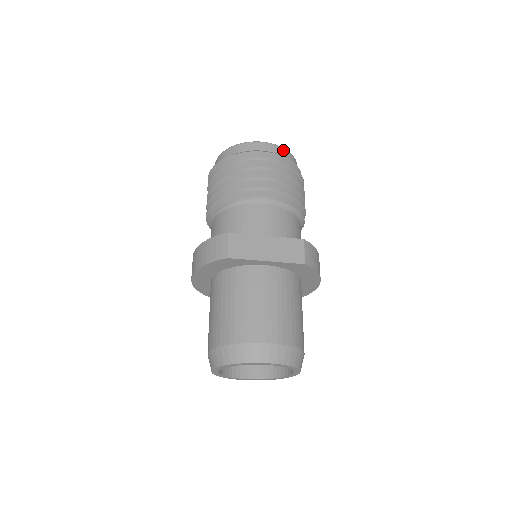
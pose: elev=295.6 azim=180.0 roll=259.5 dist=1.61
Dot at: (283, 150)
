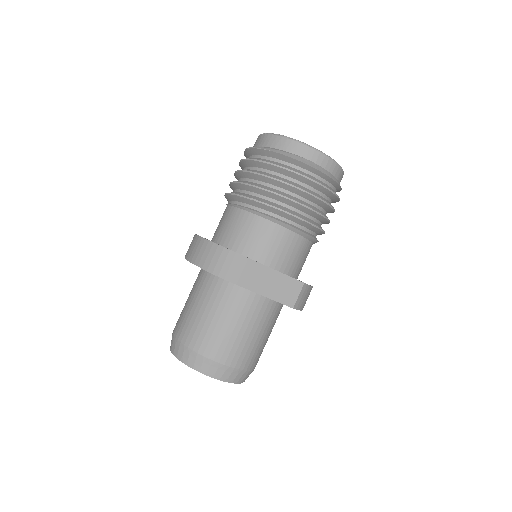
Dot at: (335, 166)
